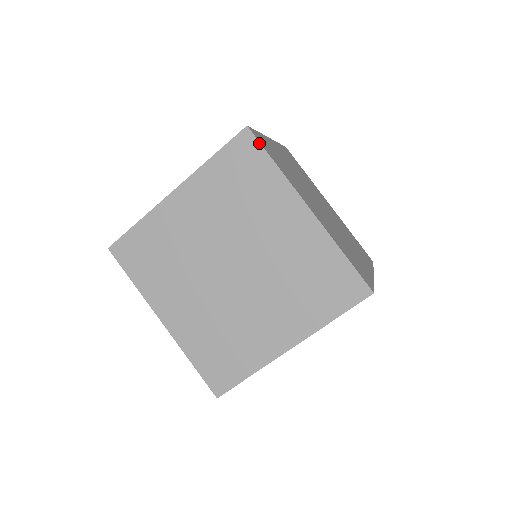
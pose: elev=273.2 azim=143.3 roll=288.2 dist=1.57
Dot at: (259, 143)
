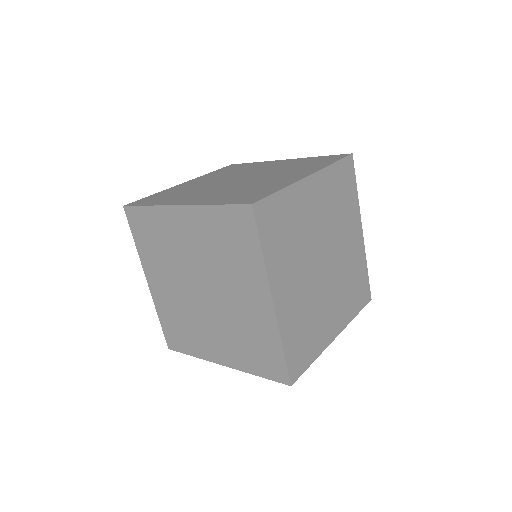
Dot at: (256, 226)
